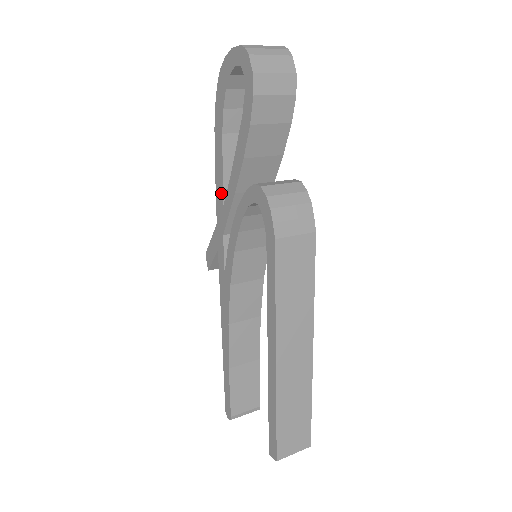
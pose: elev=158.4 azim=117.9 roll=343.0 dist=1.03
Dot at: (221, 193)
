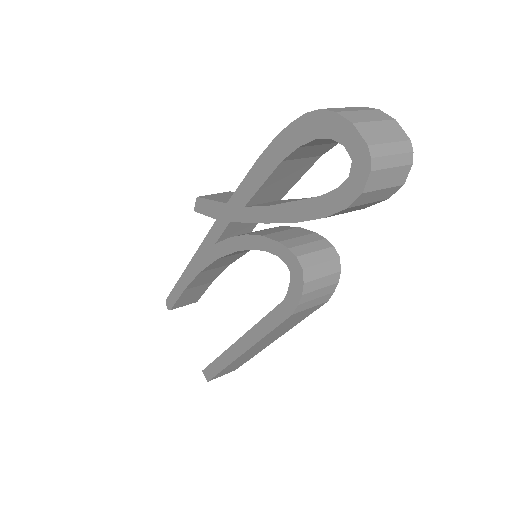
Dot at: (248, 196)
